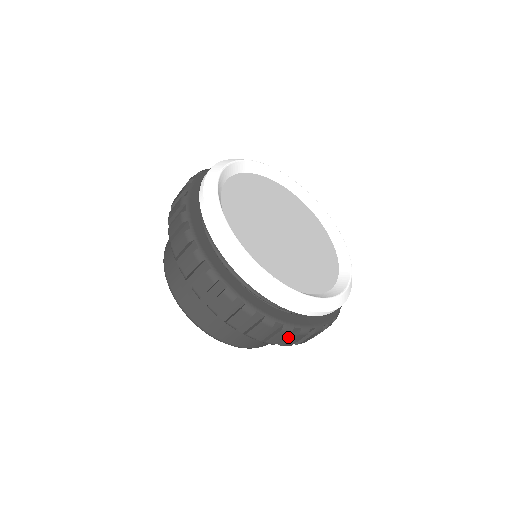
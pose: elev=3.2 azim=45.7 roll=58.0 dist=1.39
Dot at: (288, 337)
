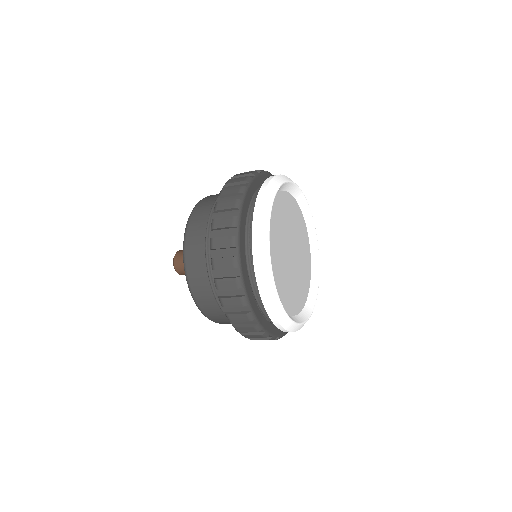
Dot at: occluded
